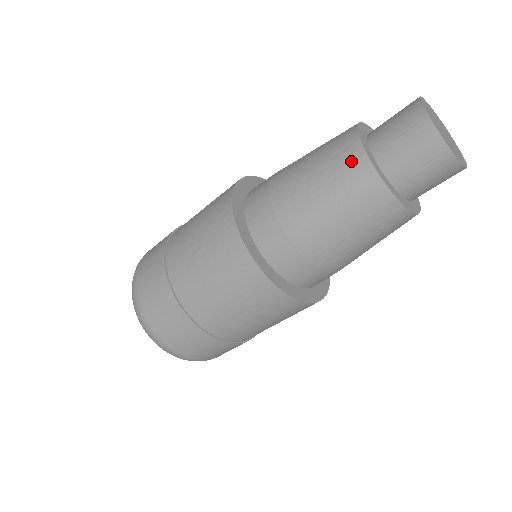
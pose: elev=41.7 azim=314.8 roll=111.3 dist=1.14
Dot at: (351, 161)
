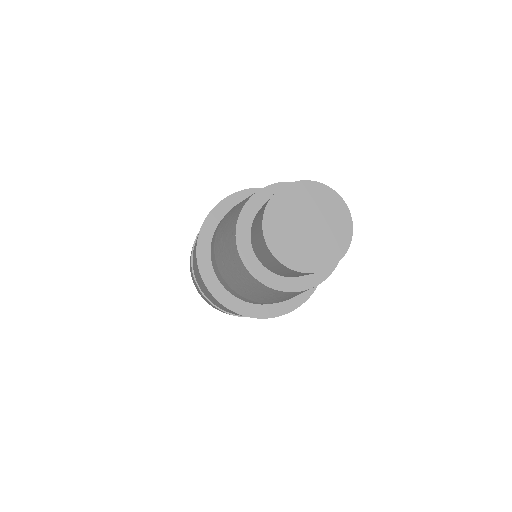
Dot at: (233, 250)
